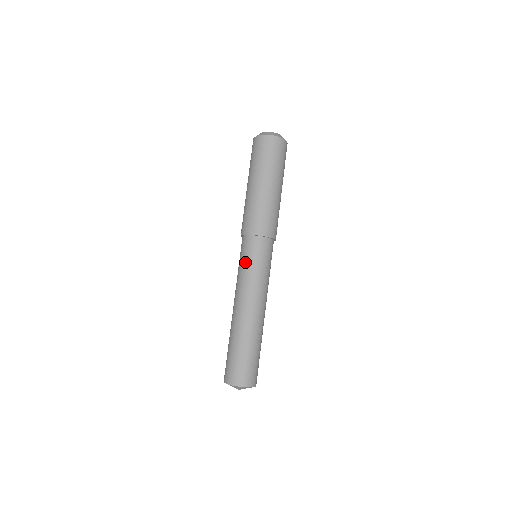
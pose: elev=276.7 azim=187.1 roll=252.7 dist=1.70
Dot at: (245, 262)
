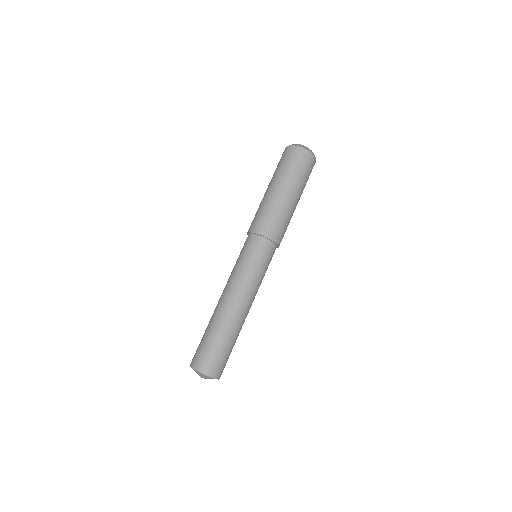
Dot at: (244, 258)
